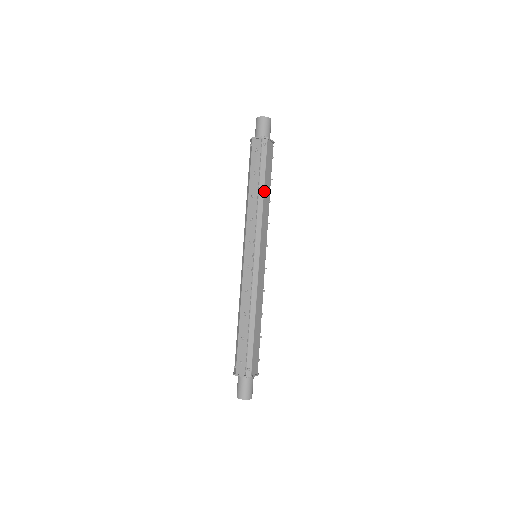
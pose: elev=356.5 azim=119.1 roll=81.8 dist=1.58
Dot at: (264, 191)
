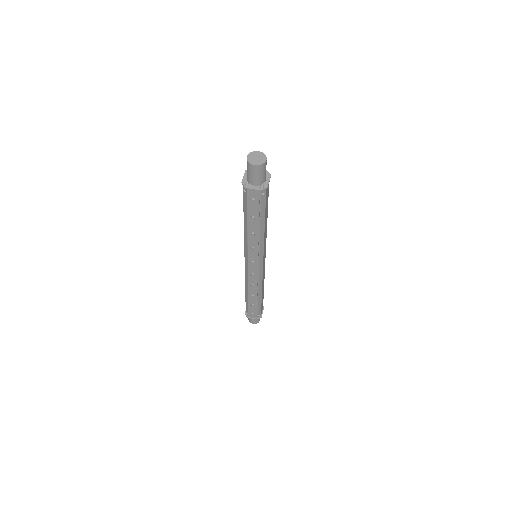
Dot at: (264, 227)
